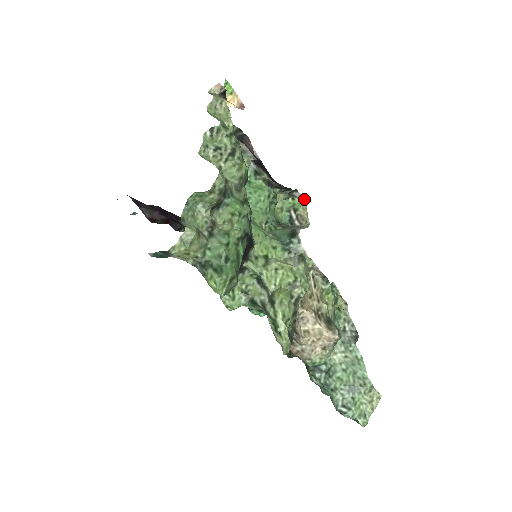
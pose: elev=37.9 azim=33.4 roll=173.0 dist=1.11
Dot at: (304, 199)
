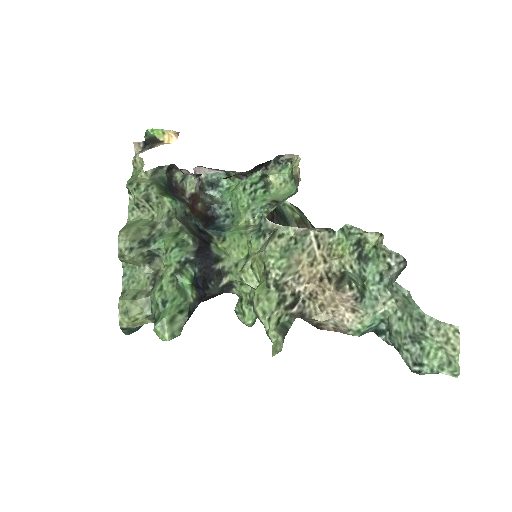
Dot at: (296, 155)
